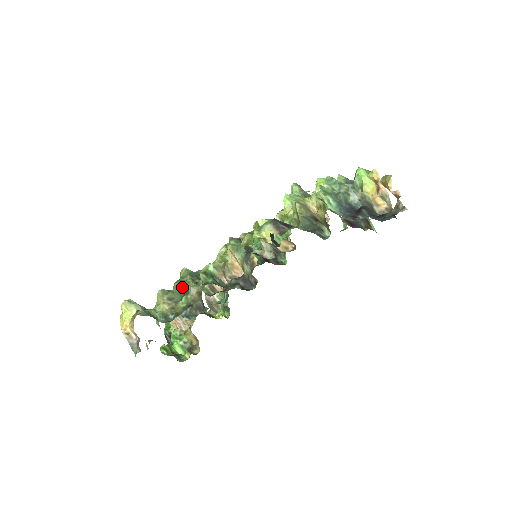
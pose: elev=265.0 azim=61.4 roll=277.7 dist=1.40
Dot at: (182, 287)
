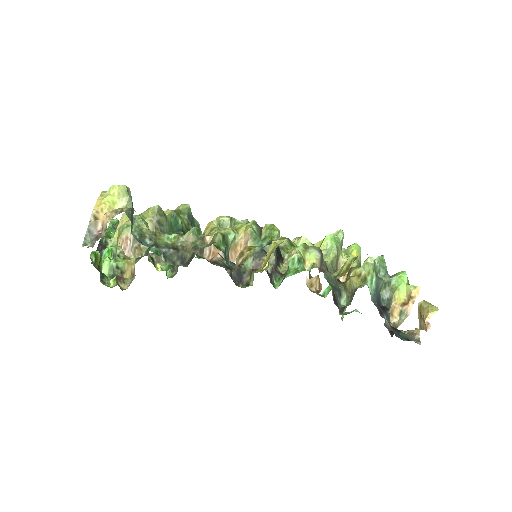
Dot at: (177, 222)
